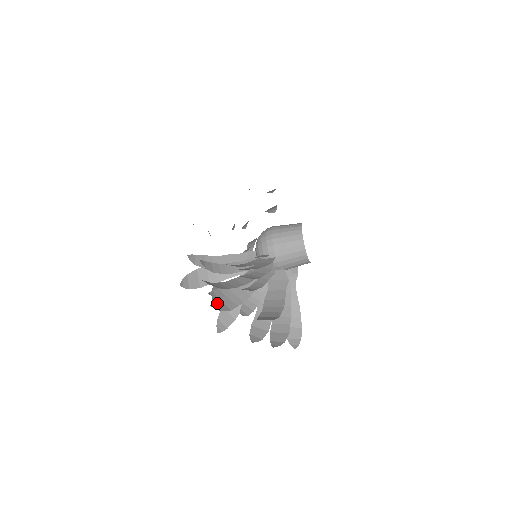
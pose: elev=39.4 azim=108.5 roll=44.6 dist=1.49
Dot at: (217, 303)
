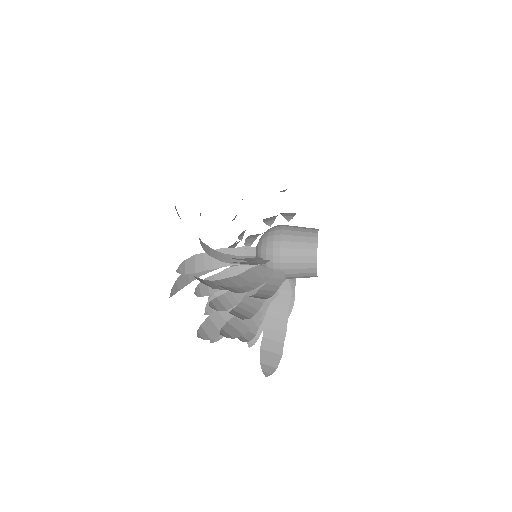
Dot at: occluded
